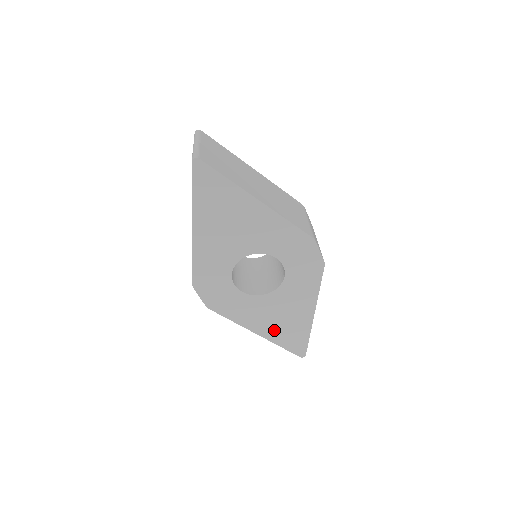
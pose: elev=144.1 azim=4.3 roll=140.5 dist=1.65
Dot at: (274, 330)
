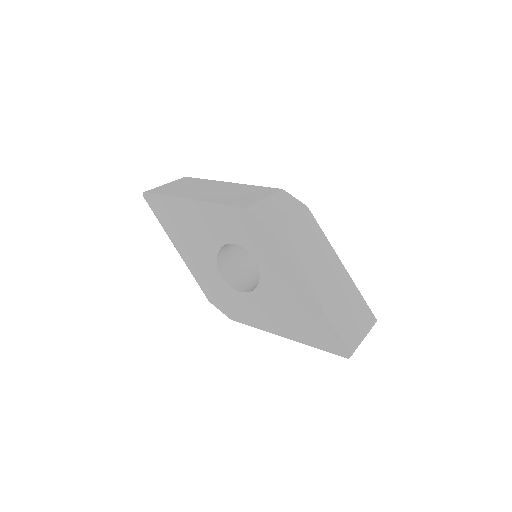
Dot at: (295, 327)
